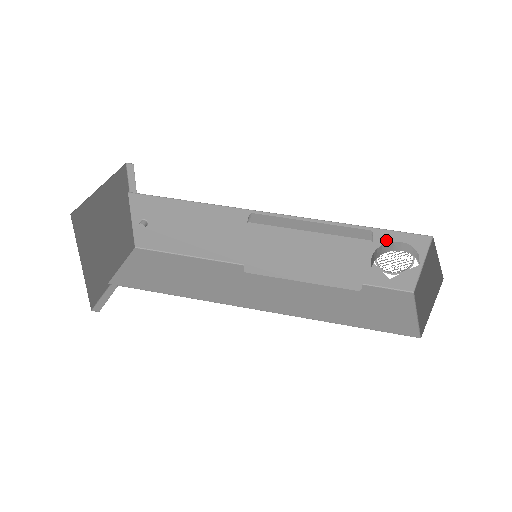
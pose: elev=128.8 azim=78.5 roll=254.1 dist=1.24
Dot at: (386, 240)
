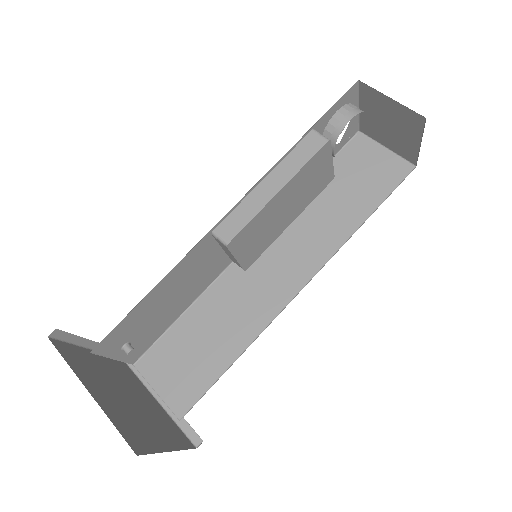
Dot at: (326, 122)
